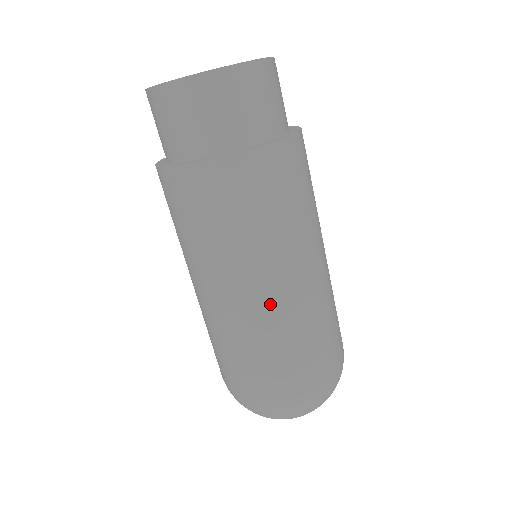
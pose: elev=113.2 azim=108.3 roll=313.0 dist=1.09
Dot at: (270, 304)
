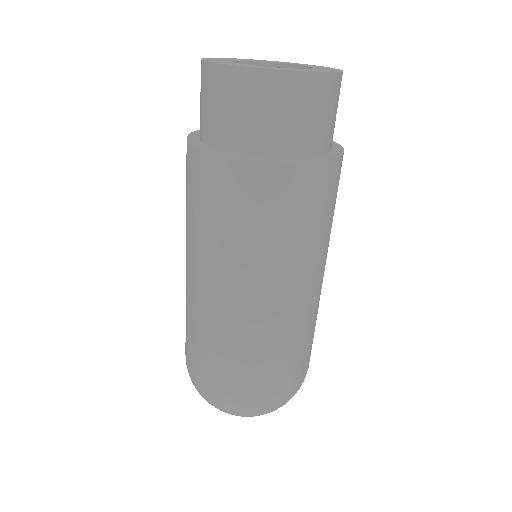
Dot at: (244, 312)
